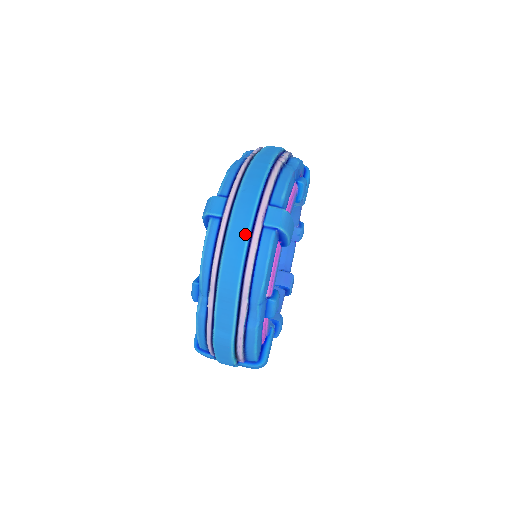
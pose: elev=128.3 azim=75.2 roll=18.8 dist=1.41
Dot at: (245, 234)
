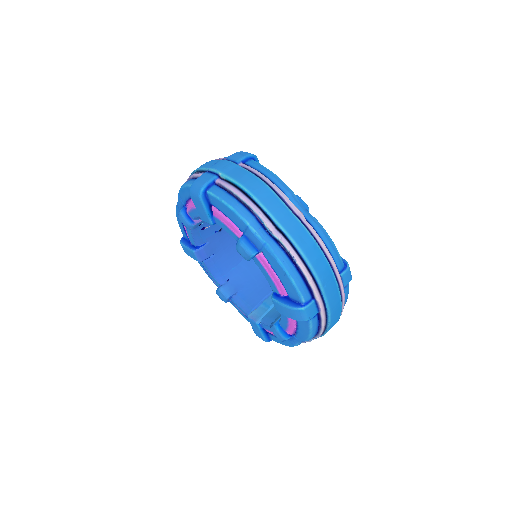
Dot at: (340, 307)
